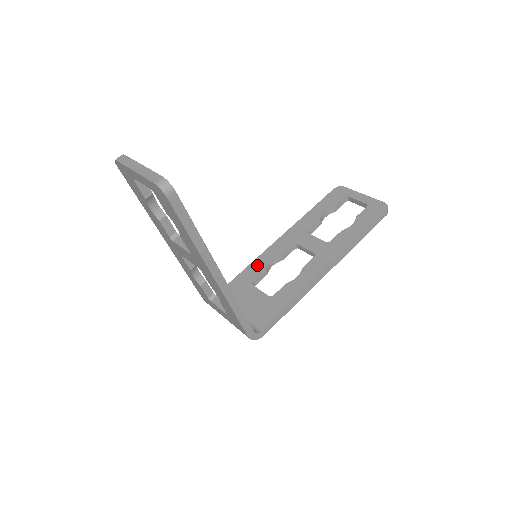
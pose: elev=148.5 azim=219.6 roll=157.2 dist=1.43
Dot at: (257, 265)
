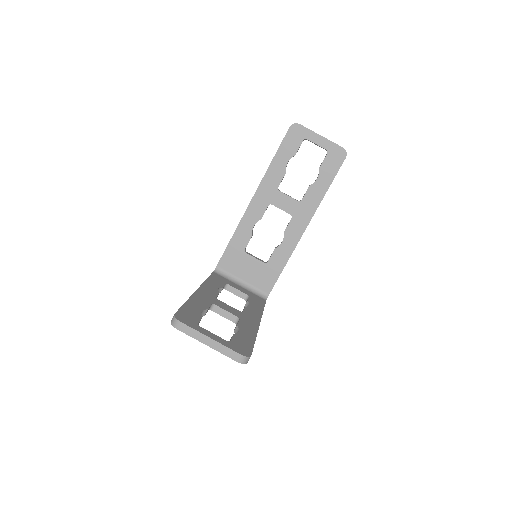
Dot at: (242, 232)
